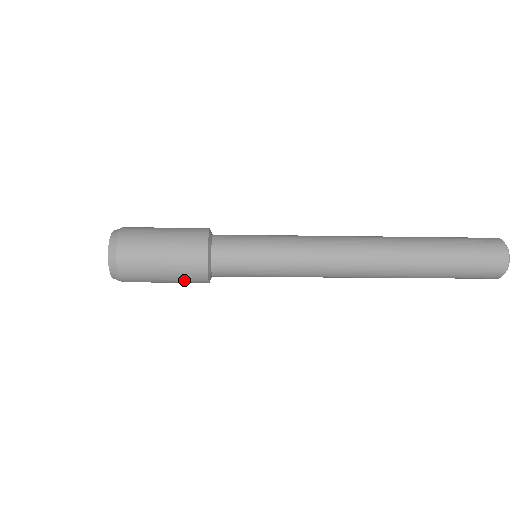
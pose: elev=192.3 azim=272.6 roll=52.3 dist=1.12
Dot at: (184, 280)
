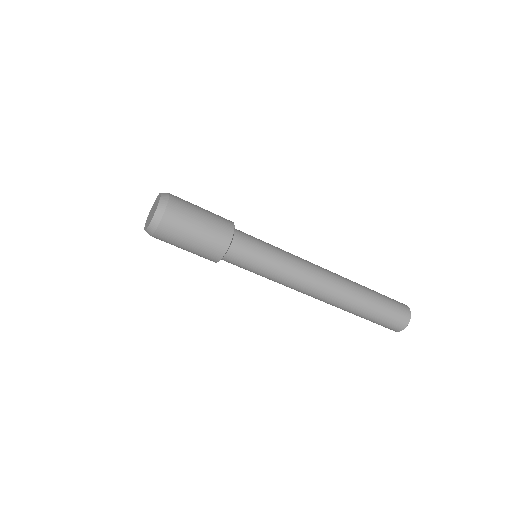
Dot at: (215, 229)
